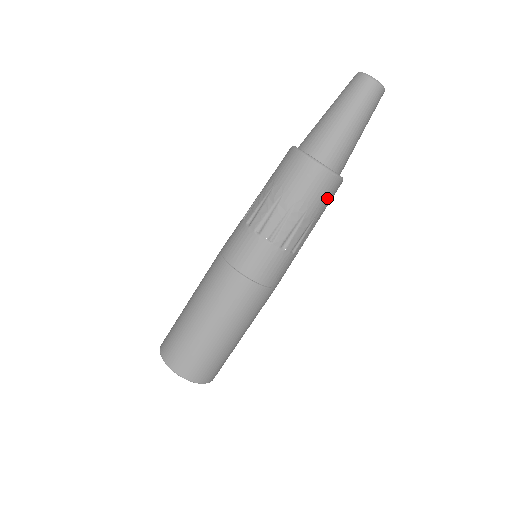
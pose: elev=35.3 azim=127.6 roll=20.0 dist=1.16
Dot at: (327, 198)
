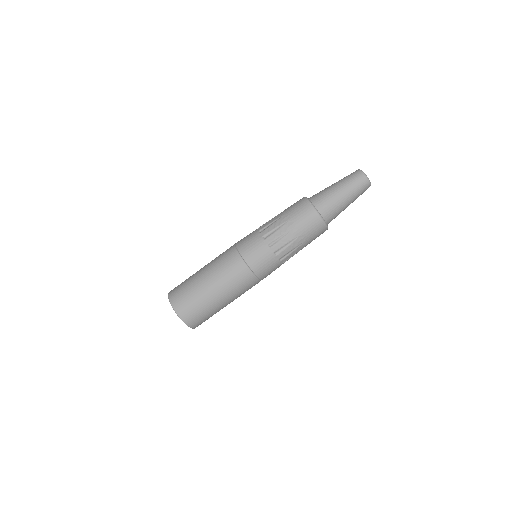
Dot at: occluded
